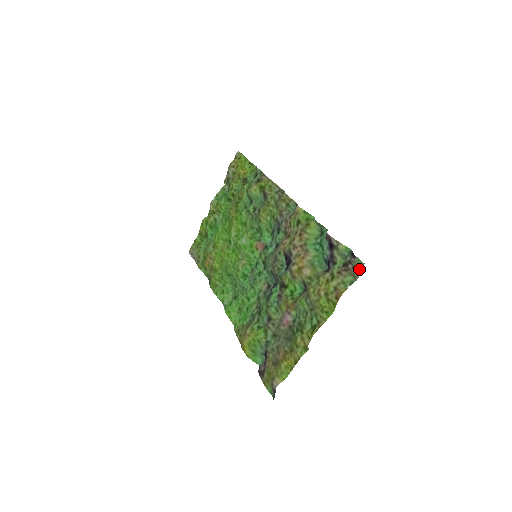
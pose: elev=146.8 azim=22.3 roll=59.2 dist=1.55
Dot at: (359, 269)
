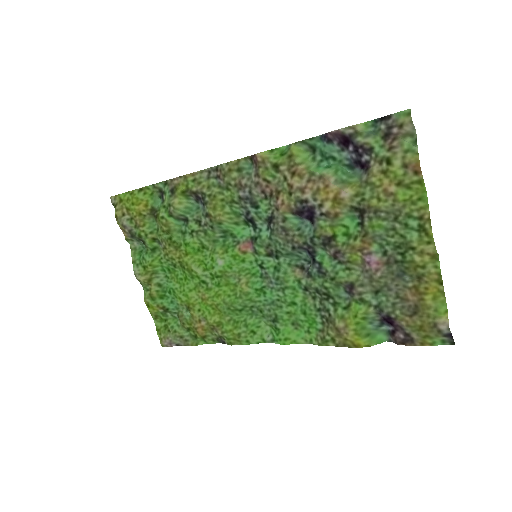
Dot at: (410, 119)
